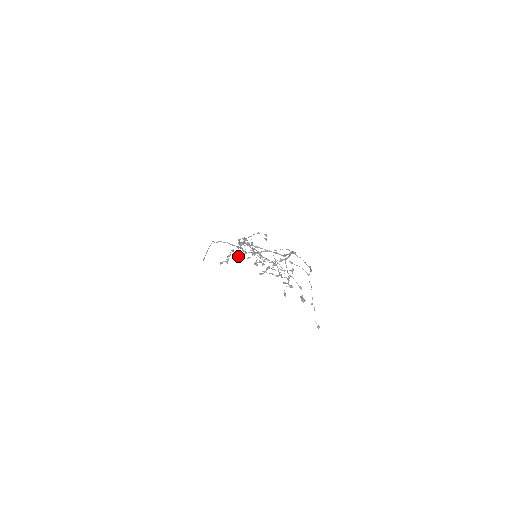
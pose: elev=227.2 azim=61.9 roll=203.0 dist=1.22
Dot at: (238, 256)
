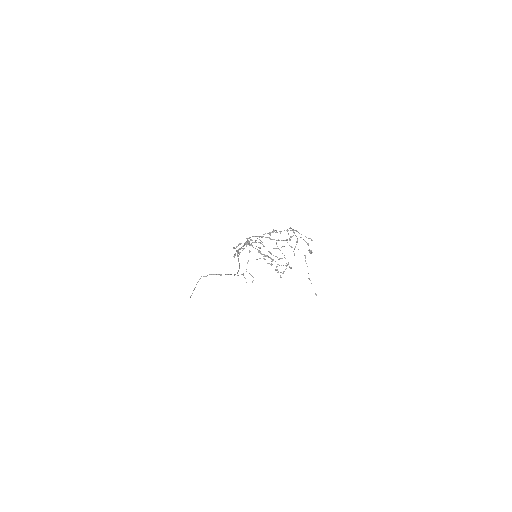
Dot at: (249, 241)
